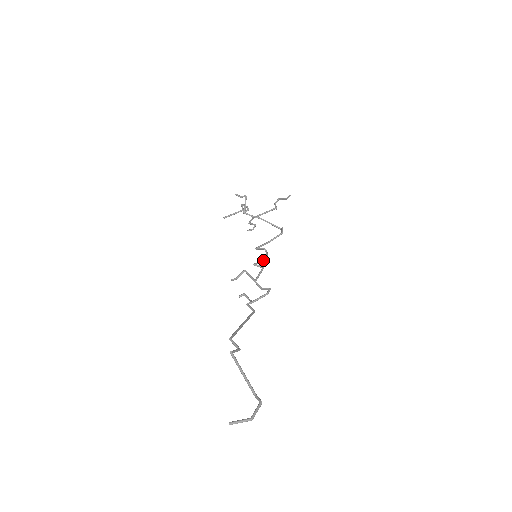
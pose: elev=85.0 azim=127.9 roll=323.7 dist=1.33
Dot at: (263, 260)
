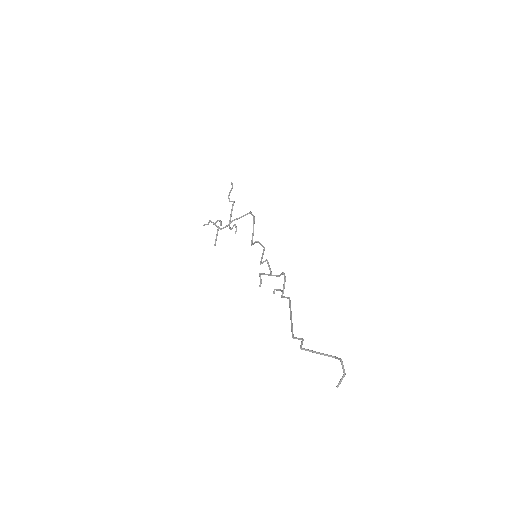
Dot at: (262, 253)
